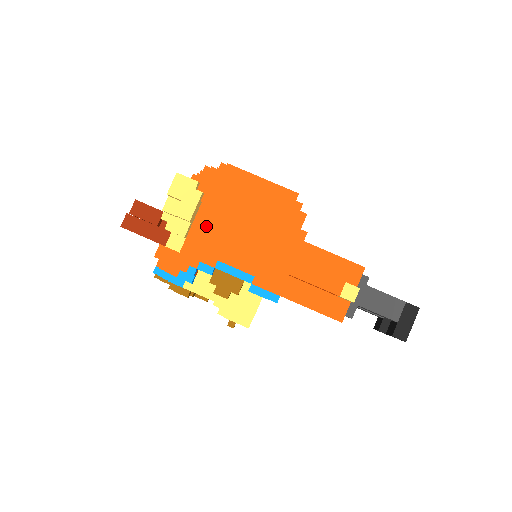
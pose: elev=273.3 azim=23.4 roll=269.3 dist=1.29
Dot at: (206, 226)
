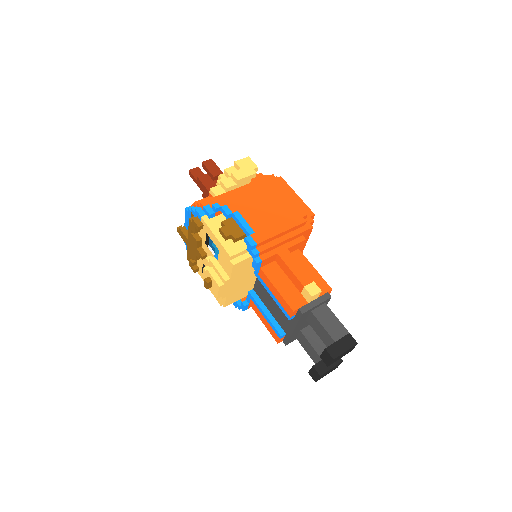
Dot at: occluded
